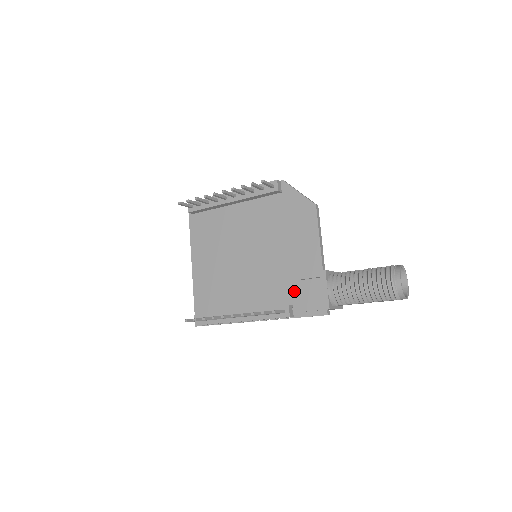
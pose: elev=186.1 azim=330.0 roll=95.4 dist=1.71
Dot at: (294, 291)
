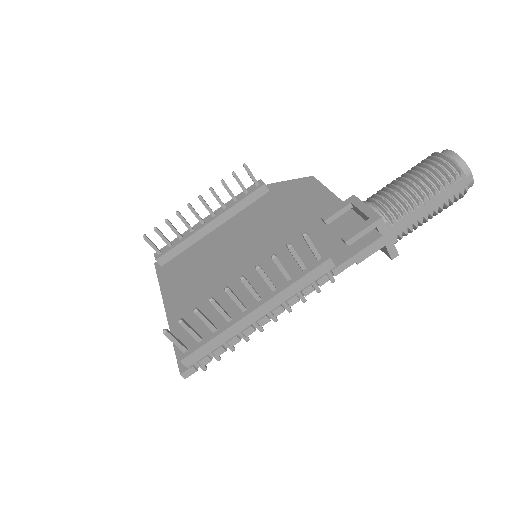
Dot at: (323, 245)
